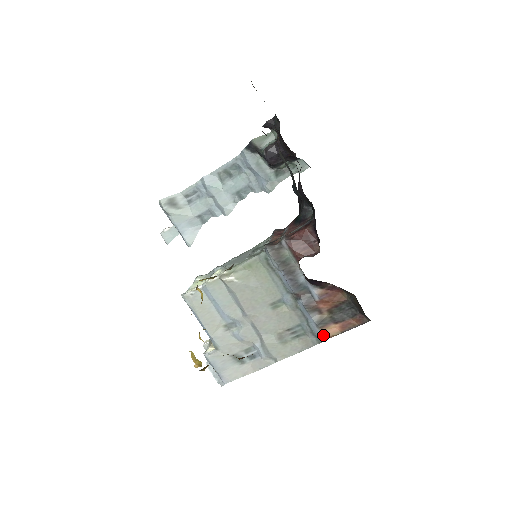
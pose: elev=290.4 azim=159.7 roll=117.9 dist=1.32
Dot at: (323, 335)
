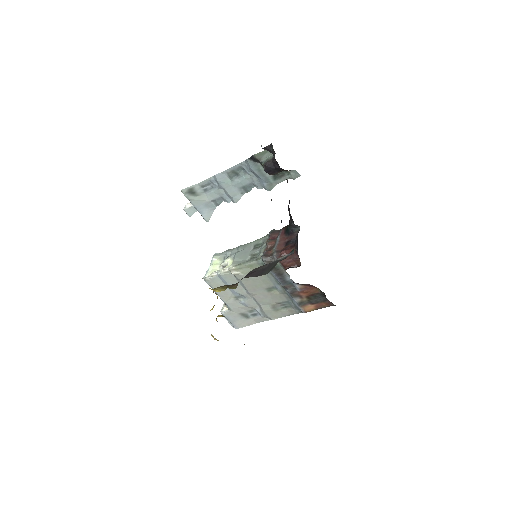
Dot at: (303, 310)
